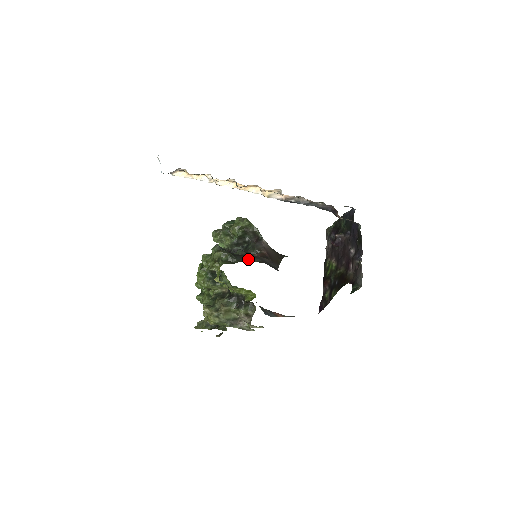
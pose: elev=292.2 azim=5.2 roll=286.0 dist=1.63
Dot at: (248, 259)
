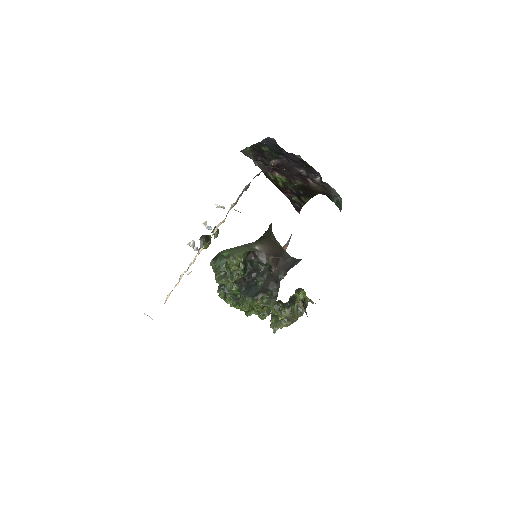
Dot at: (279, 283)
